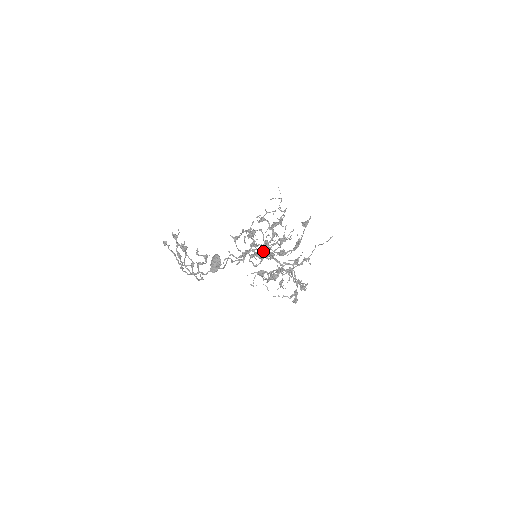
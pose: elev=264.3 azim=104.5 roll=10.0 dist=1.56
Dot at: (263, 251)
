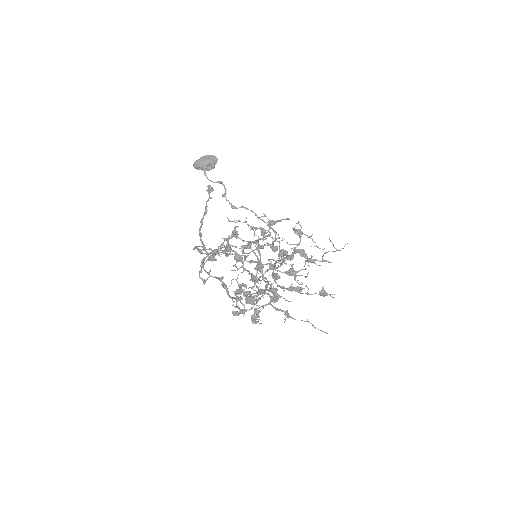
Dot at: (273, 291)
